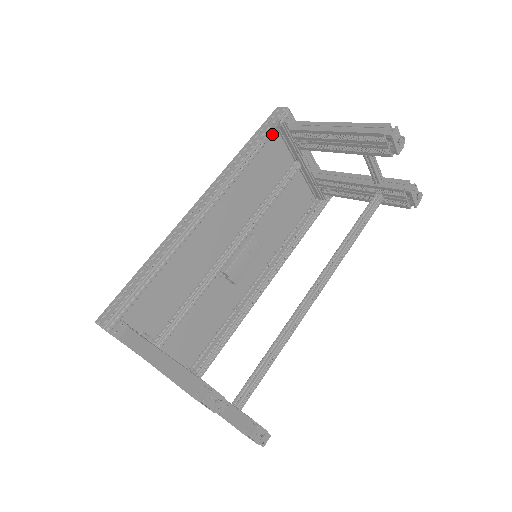
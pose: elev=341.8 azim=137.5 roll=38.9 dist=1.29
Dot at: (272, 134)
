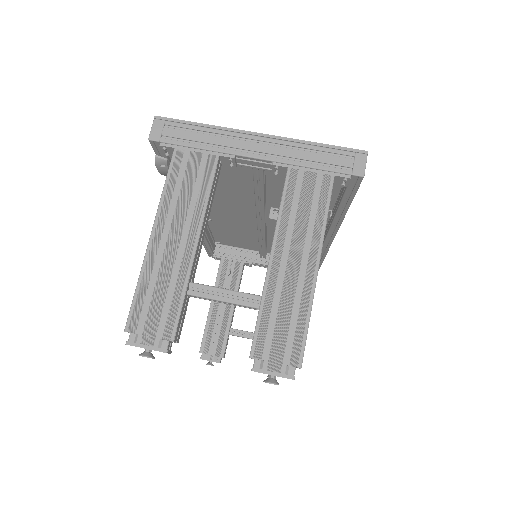
Dot at: (165, 172)
